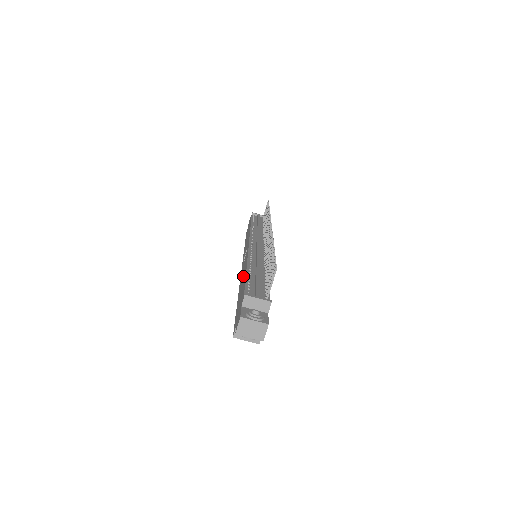
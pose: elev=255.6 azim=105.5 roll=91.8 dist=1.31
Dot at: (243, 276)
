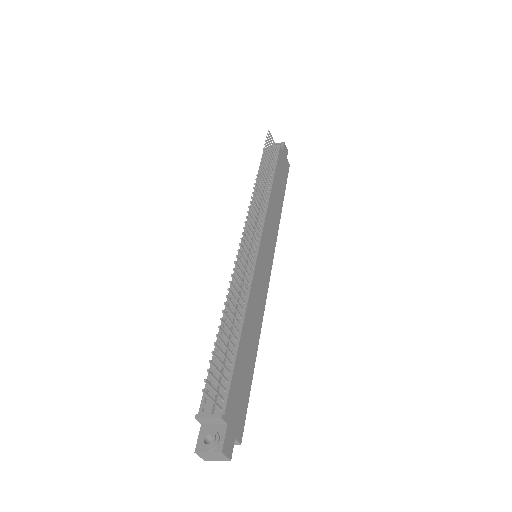
Dot at: occluded
